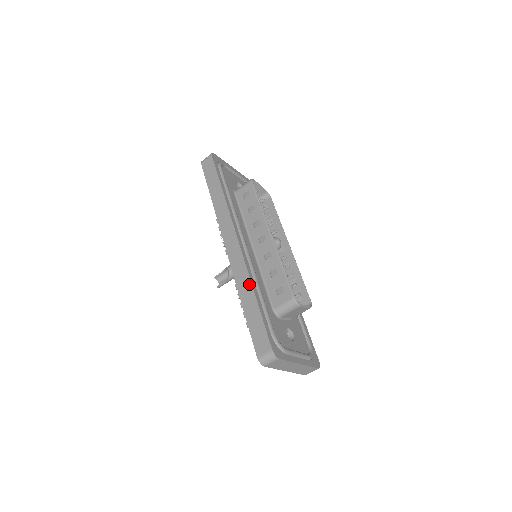
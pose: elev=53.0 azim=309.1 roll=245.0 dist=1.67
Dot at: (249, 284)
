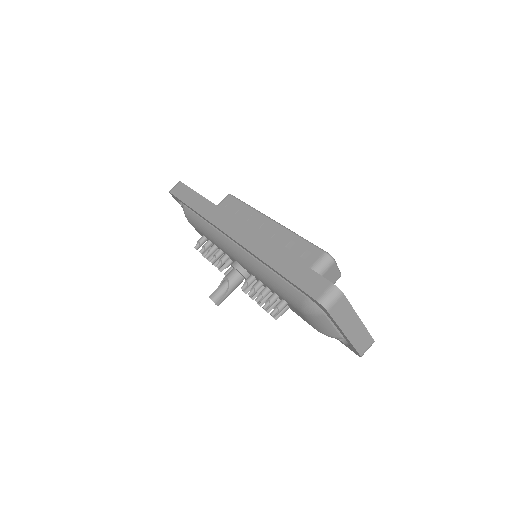
Dot at: (272, 246)
